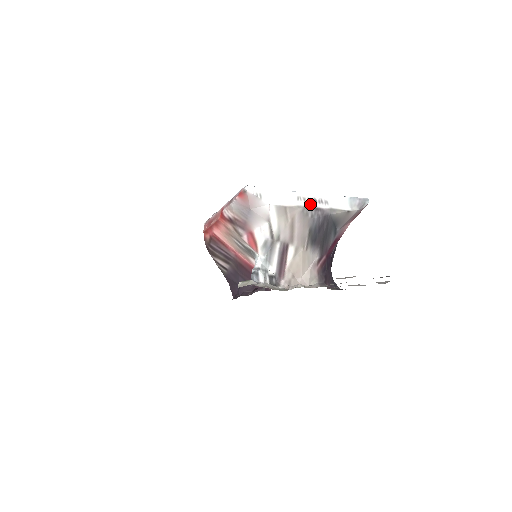
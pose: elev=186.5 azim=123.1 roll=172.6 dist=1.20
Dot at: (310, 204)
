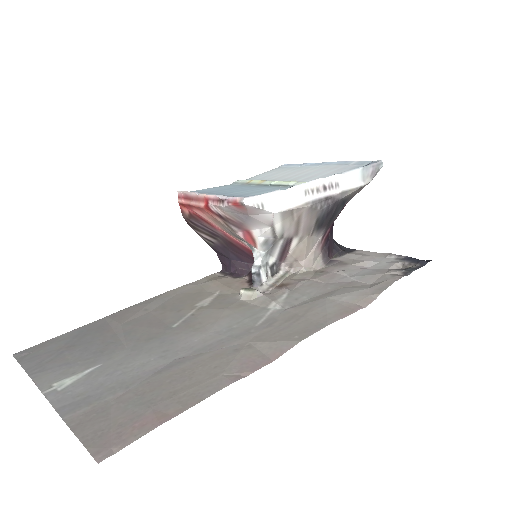
Dot at: (319, 195)
